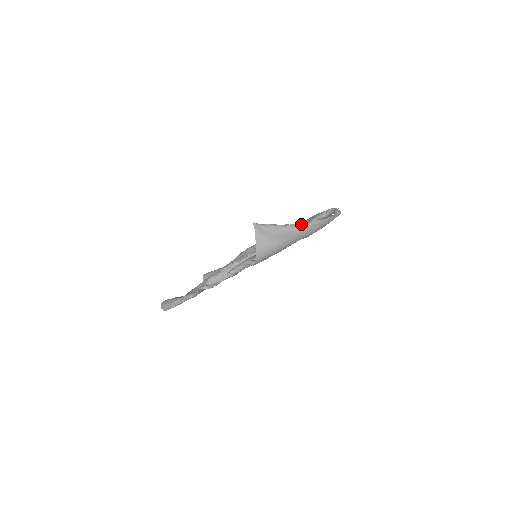
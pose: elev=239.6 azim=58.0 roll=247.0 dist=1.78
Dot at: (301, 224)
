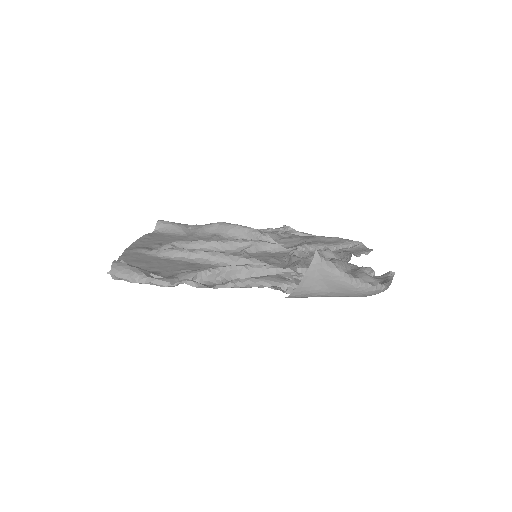
Dot at: (367, 283)
